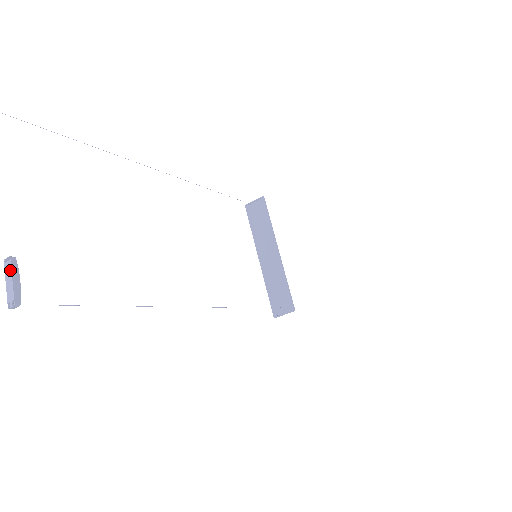
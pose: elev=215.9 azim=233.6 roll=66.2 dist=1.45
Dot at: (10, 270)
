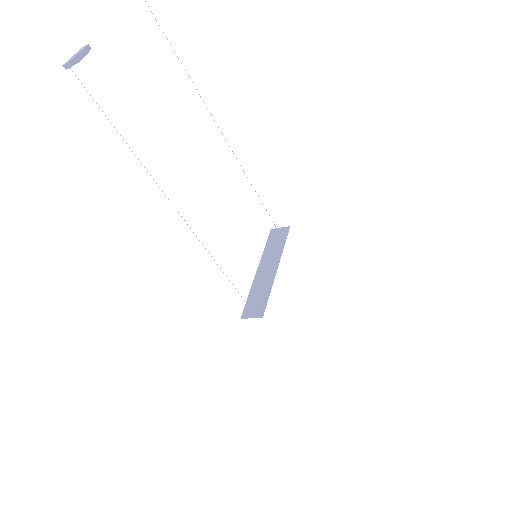
Dot at: (82, 49)
